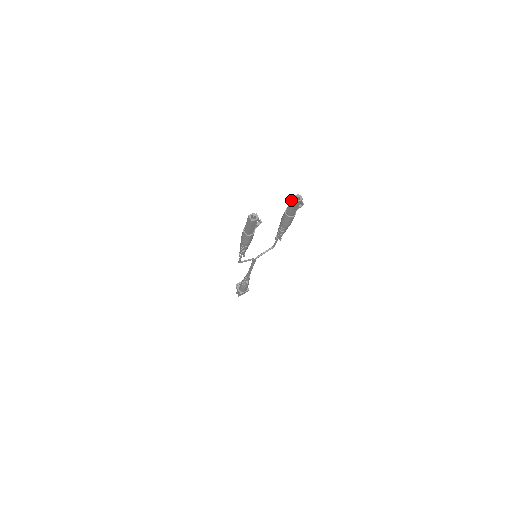
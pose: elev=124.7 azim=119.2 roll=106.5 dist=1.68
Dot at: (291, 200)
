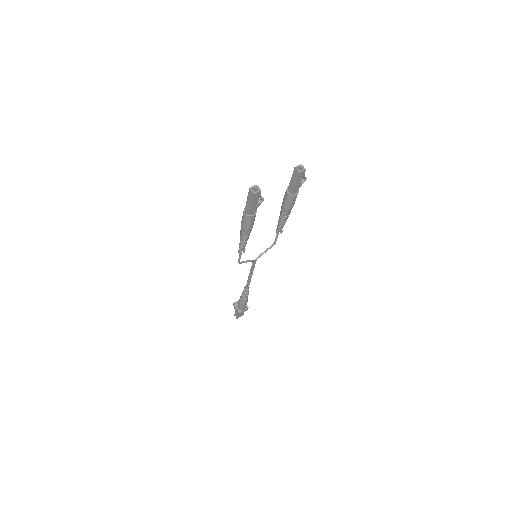
Dot at: (293, 173)
